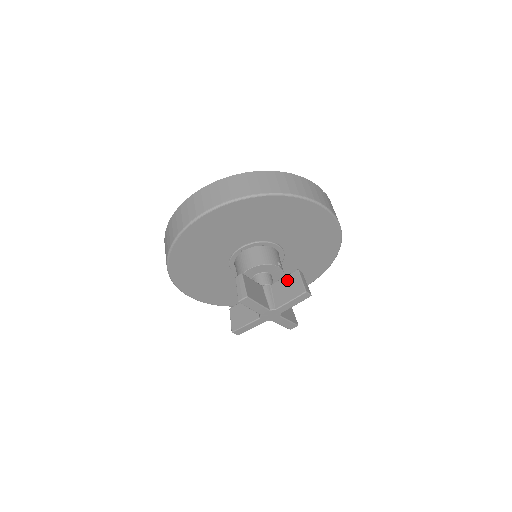
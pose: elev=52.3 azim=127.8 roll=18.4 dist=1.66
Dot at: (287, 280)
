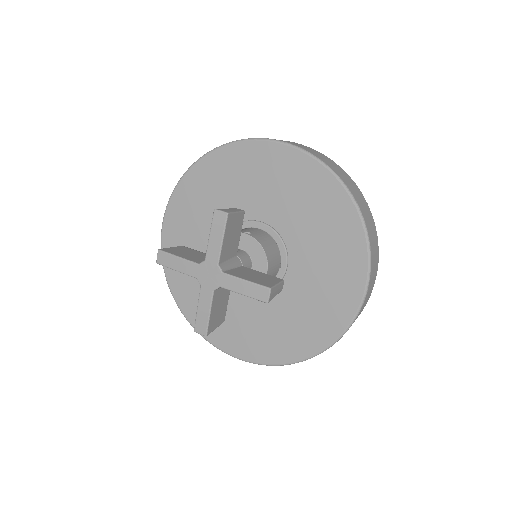
Dot at: occluded
